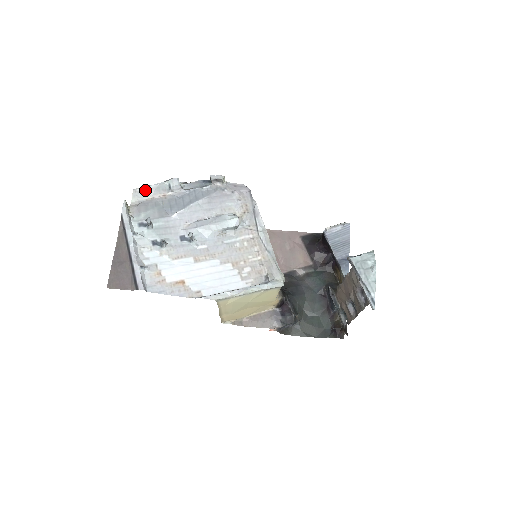
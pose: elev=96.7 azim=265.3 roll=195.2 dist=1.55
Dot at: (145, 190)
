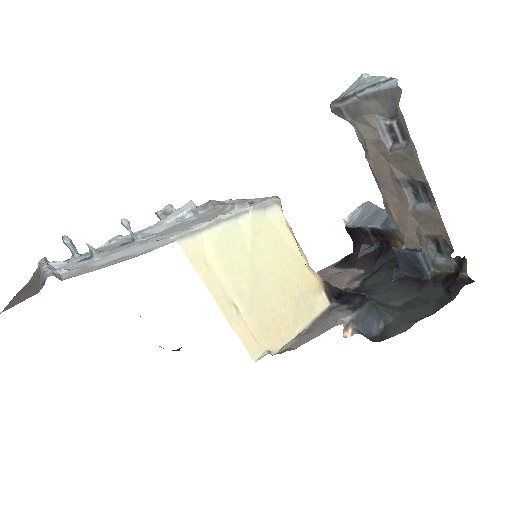
Dot at: occluded
